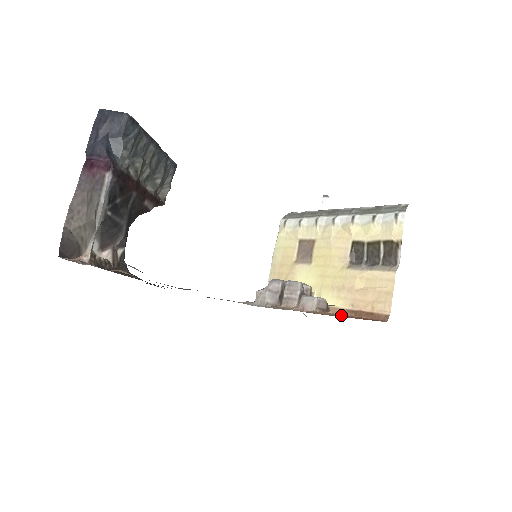
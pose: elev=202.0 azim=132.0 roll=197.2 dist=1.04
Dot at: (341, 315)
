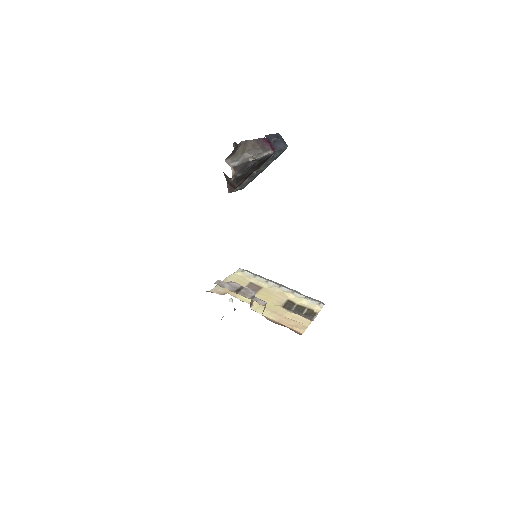
Dot at: occluded
